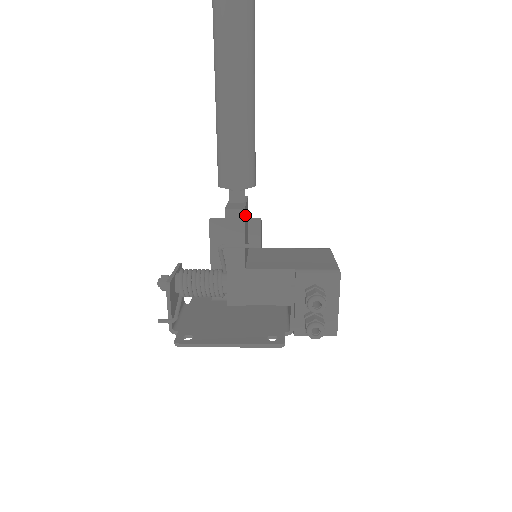
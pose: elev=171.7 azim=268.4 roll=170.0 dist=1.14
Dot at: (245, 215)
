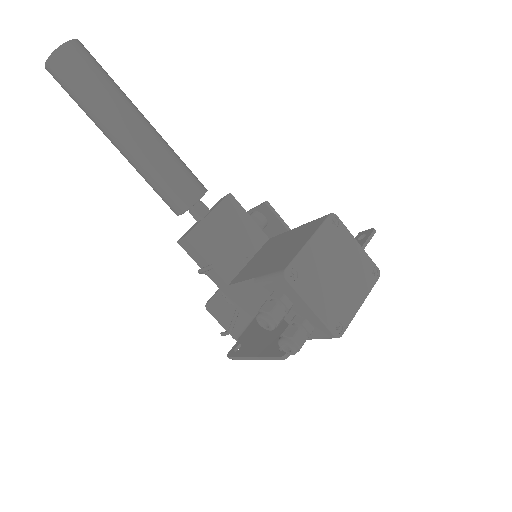
Dot at: (199, 236)
